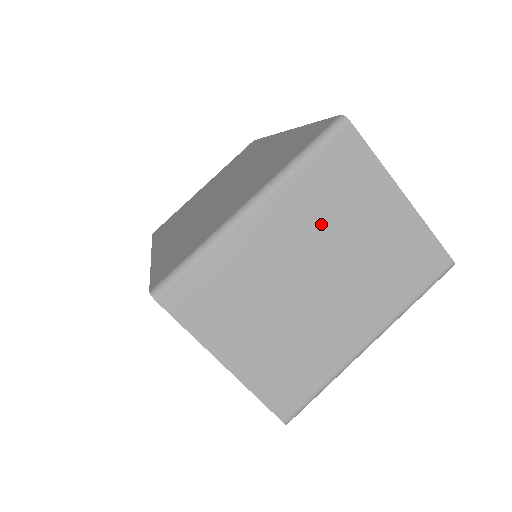
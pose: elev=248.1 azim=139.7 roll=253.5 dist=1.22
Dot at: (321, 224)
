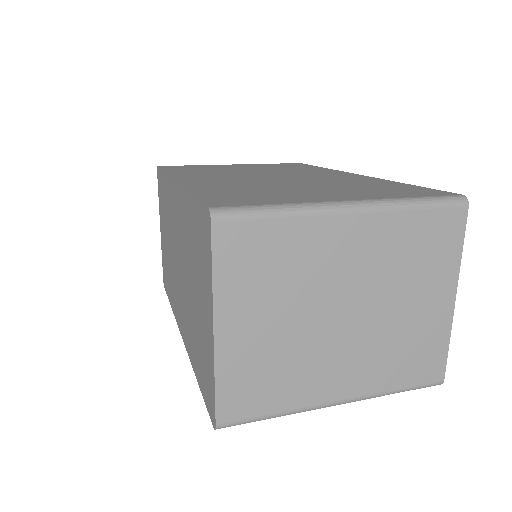
Dot at: (387, 269)
